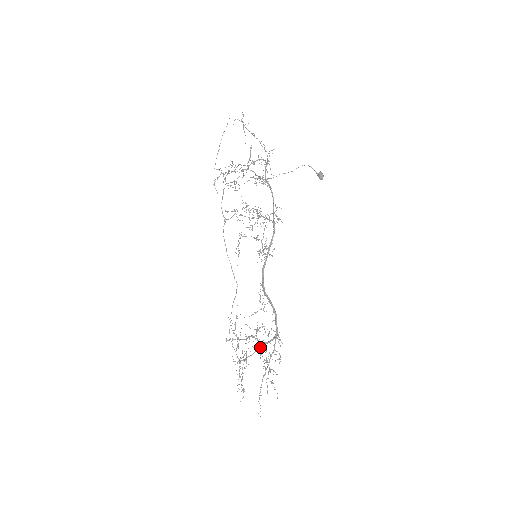
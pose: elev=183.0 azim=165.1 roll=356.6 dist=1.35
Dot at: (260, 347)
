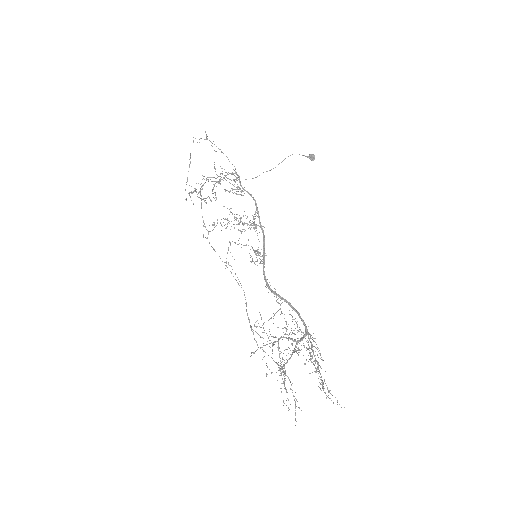
Dot at: (295, 347)
